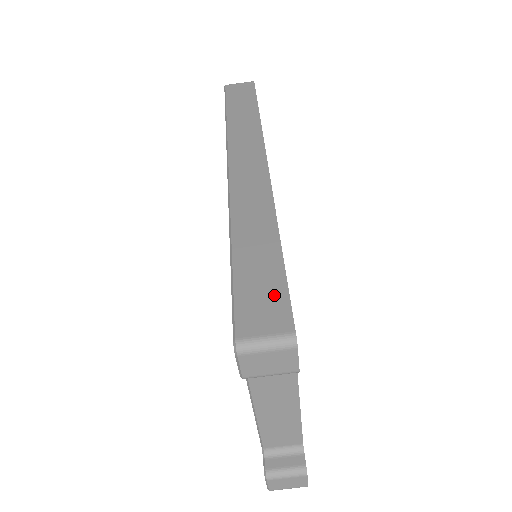
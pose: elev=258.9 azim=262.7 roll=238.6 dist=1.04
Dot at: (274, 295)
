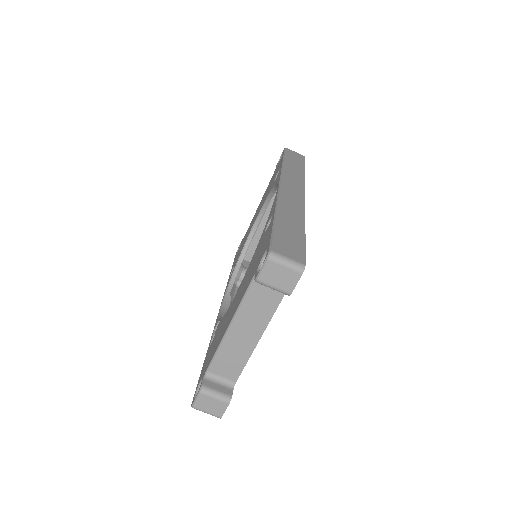
Dot at: (297, 246)
